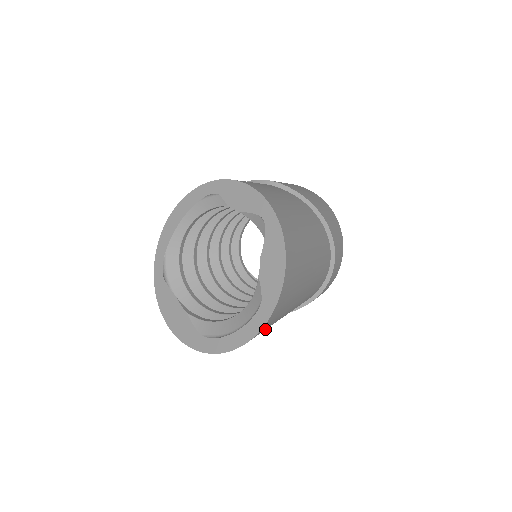
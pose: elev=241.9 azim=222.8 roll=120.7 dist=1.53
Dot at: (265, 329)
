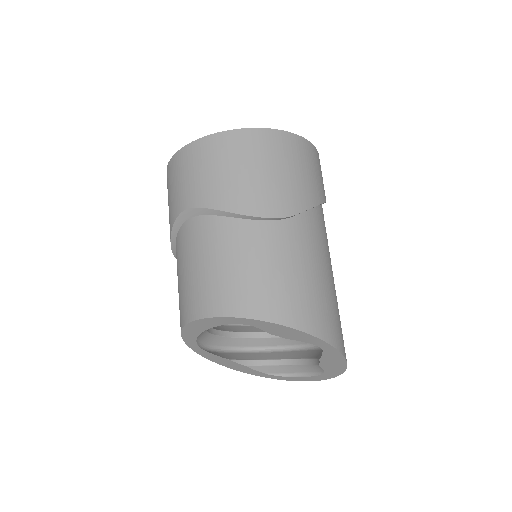
Dot at: occluded
